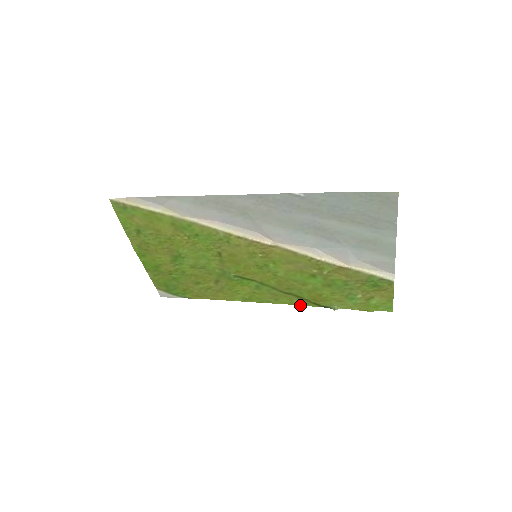
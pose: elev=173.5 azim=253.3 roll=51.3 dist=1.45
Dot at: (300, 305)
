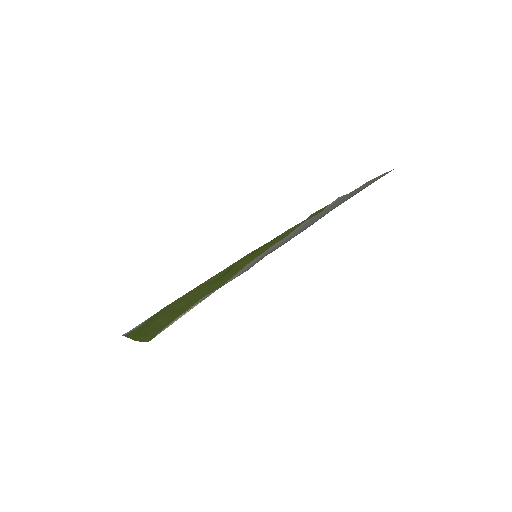
Dot at: occluded
